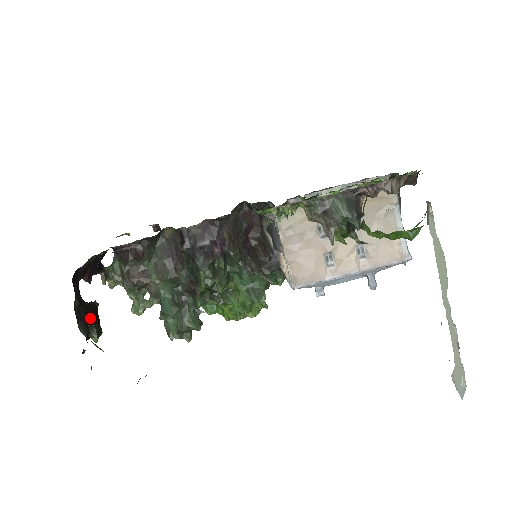
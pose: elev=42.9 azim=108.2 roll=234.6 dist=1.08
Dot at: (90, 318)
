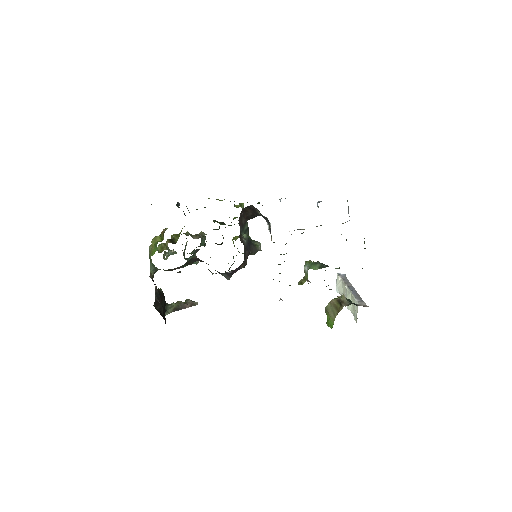
Dot at: occluded
